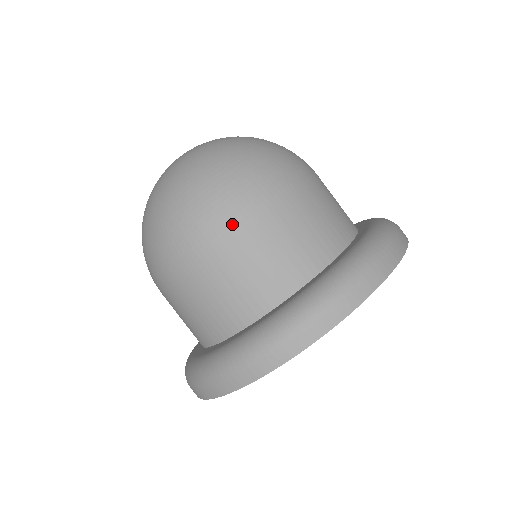
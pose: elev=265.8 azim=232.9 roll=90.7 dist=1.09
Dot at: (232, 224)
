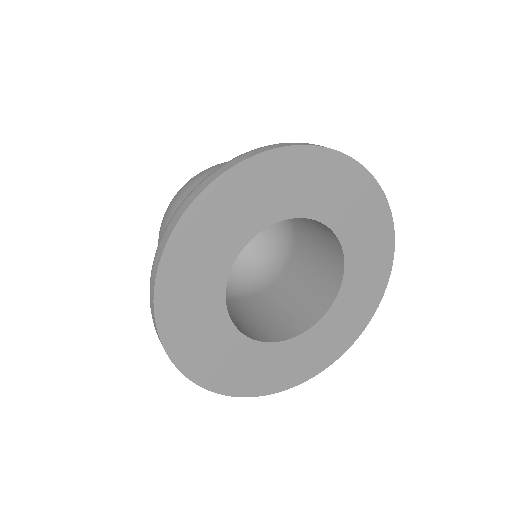
Dot at: (203, 174)
